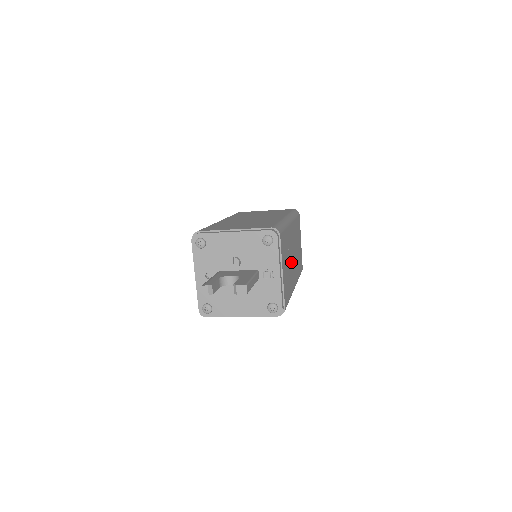
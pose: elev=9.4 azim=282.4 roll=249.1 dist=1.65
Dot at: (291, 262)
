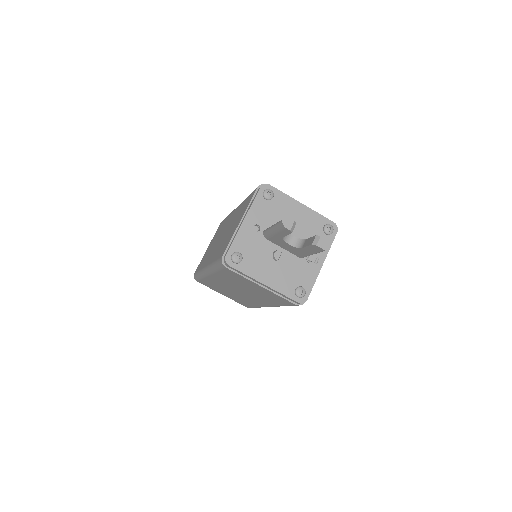
Dot at: occluded
